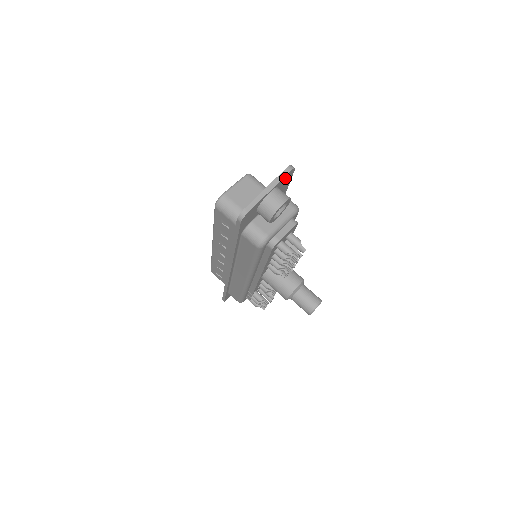
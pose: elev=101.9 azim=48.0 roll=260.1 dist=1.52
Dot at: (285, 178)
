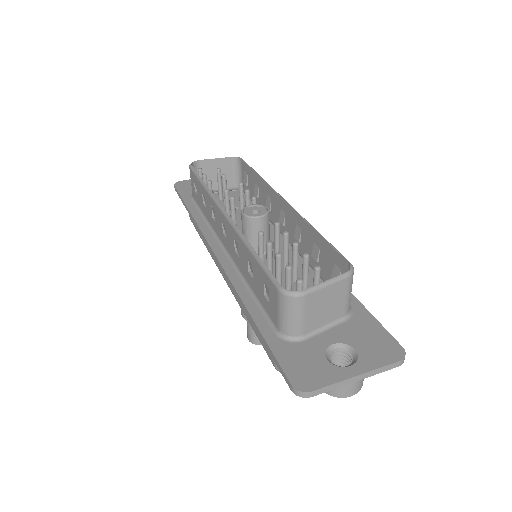
Dot at: (384, 360)
